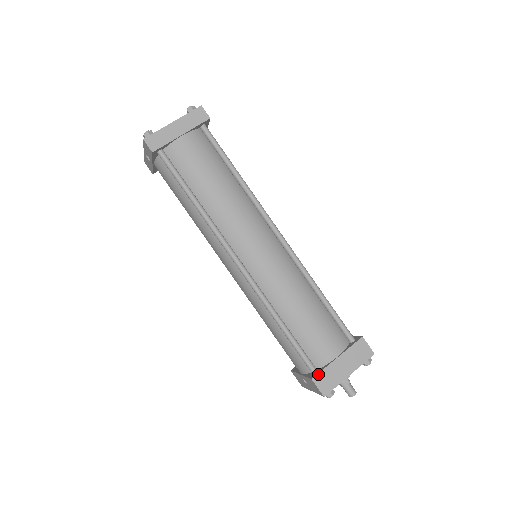
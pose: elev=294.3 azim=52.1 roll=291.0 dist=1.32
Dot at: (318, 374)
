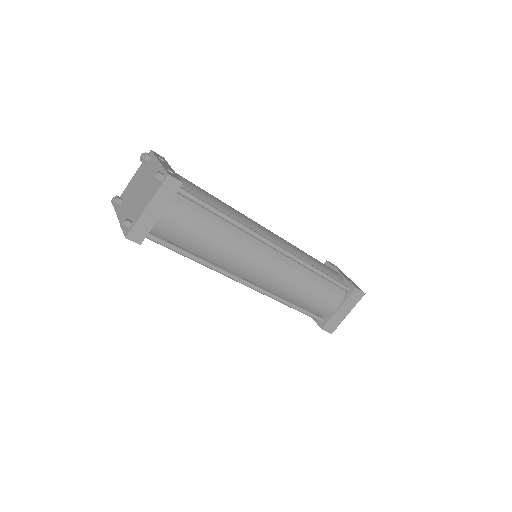
Dot at: (326, 325)
